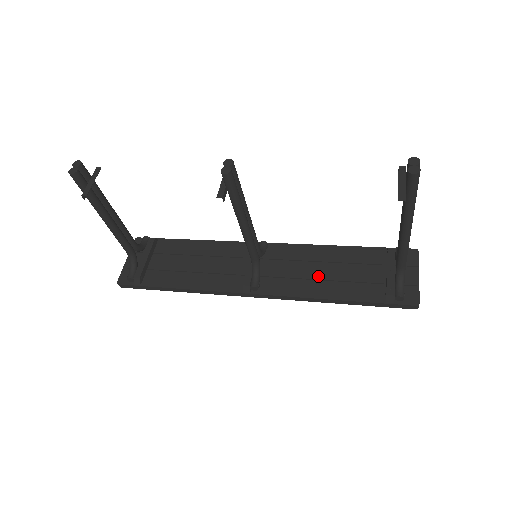
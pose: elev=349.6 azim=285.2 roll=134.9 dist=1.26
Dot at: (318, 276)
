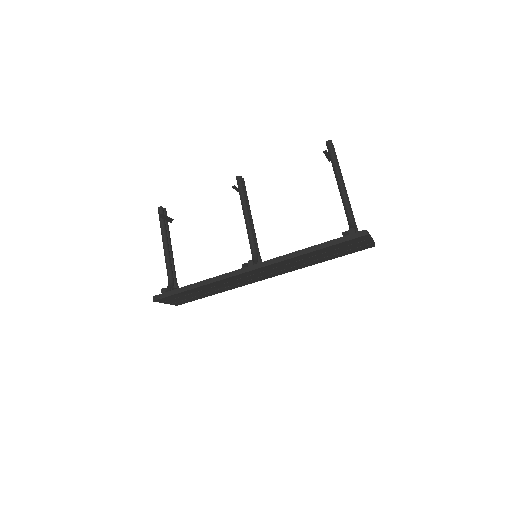
Dot at: occluded
